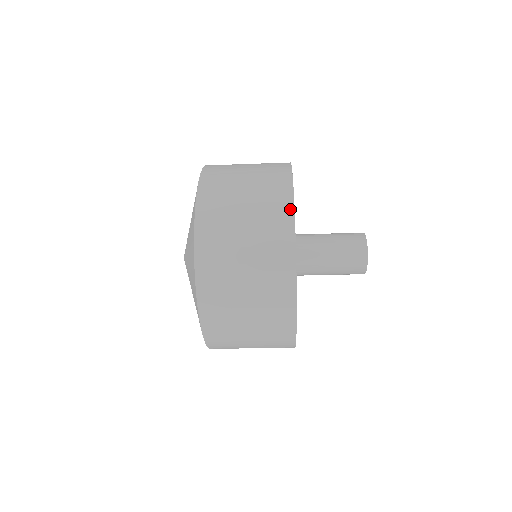
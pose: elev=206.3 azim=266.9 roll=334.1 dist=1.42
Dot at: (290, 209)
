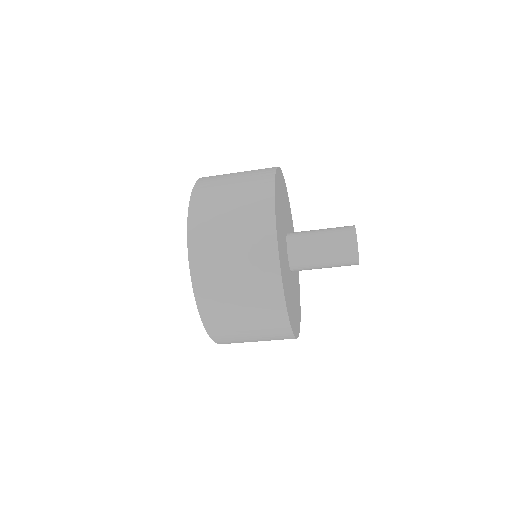
Dot at: (279, 286)
